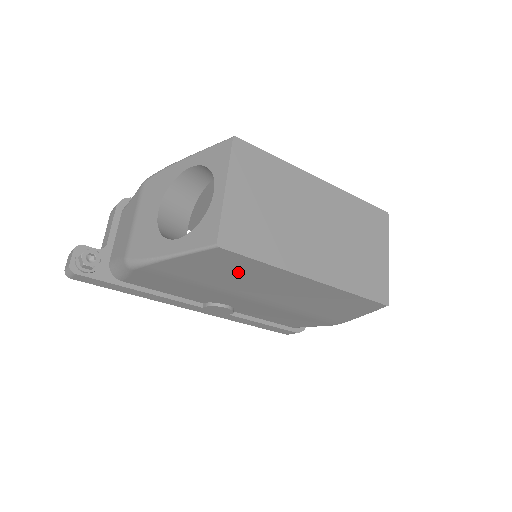
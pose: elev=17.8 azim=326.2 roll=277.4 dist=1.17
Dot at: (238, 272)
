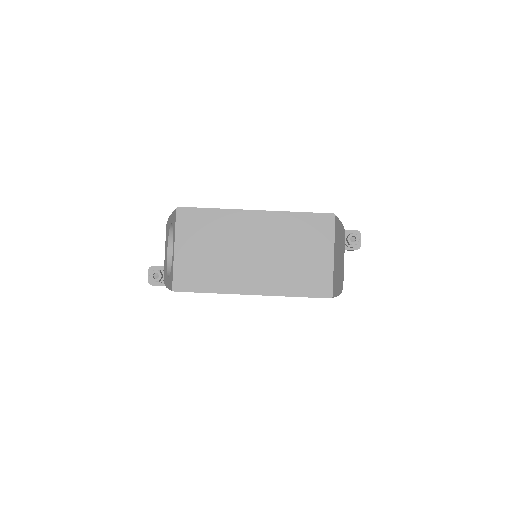
Dot at: occluded
